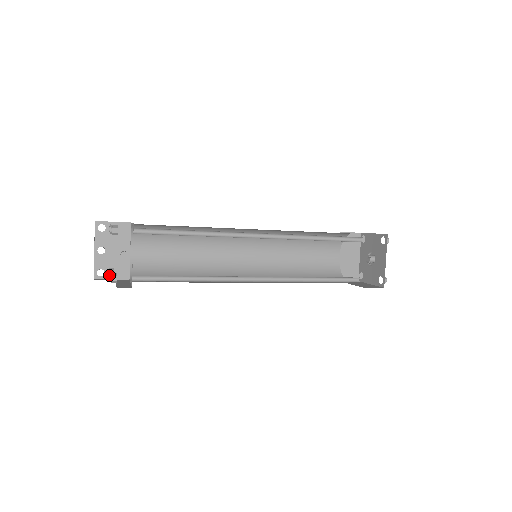
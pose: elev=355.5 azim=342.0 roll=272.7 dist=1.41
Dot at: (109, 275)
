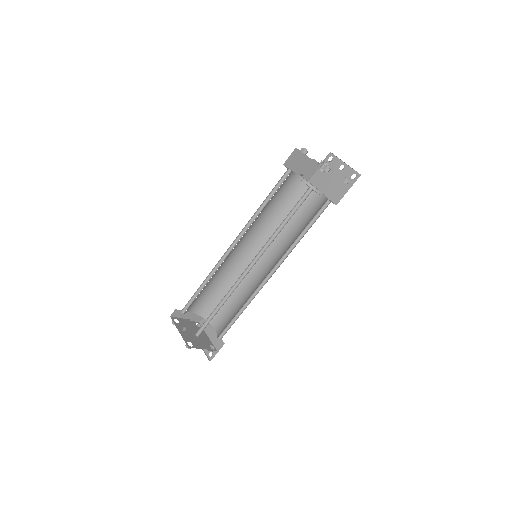
Dot at: occluded
